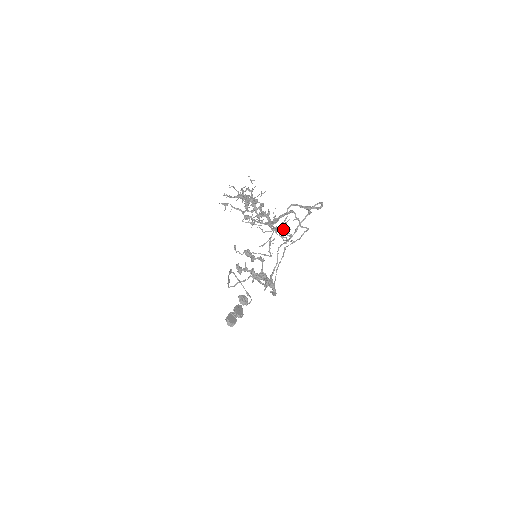
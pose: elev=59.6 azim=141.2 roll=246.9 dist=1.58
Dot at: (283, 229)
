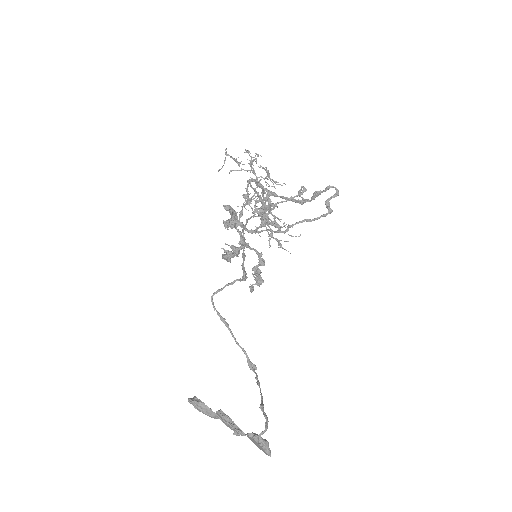
Dot at: occluded
